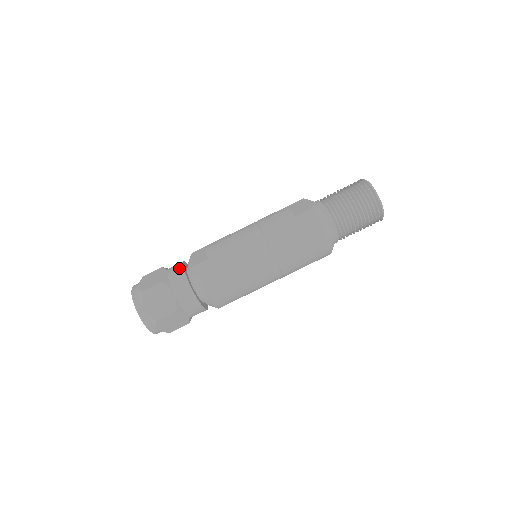
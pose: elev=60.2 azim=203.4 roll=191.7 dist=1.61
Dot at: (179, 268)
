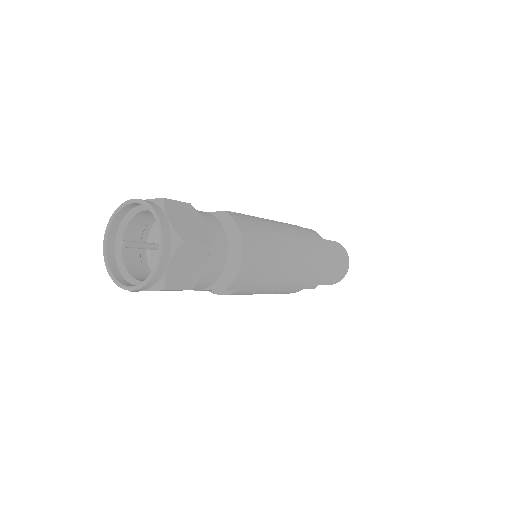
Dot at: occluded
